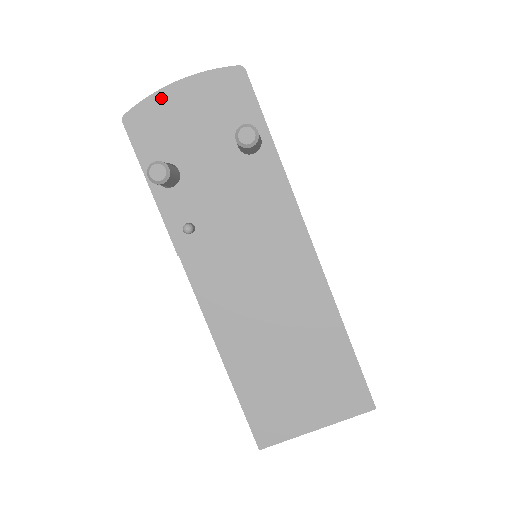
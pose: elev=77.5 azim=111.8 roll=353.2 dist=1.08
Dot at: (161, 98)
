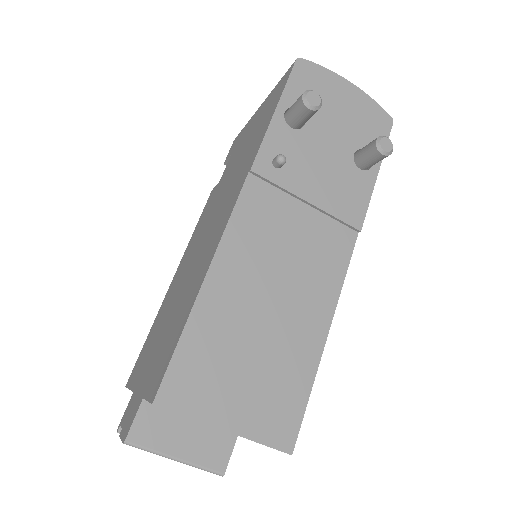
Dot at: (332, 78)
